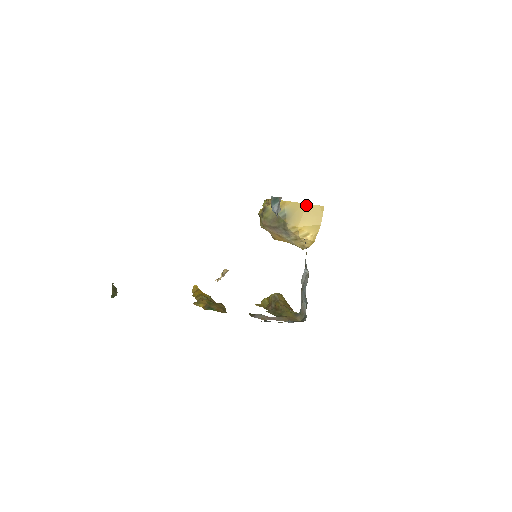
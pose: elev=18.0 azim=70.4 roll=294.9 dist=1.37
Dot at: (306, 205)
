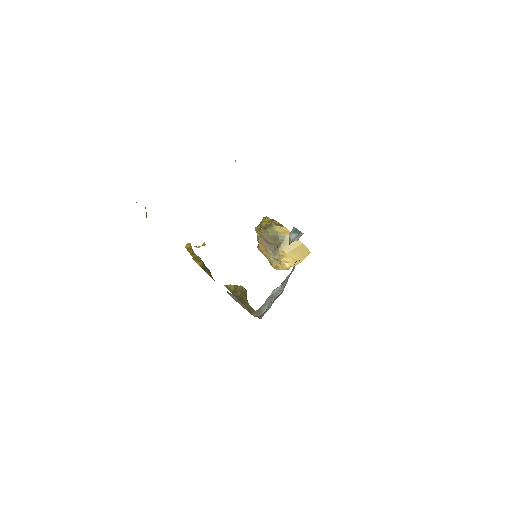
Dot at: (301, 244)
